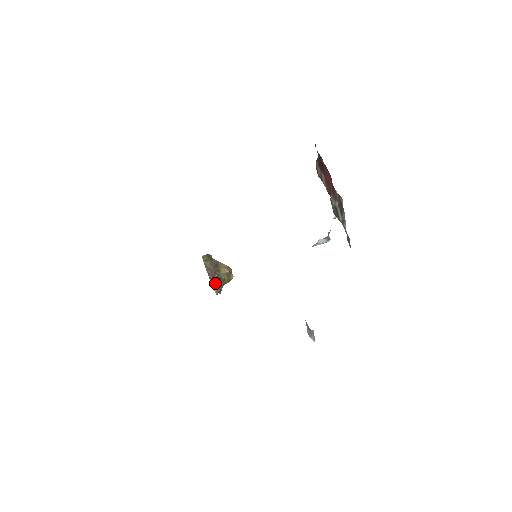
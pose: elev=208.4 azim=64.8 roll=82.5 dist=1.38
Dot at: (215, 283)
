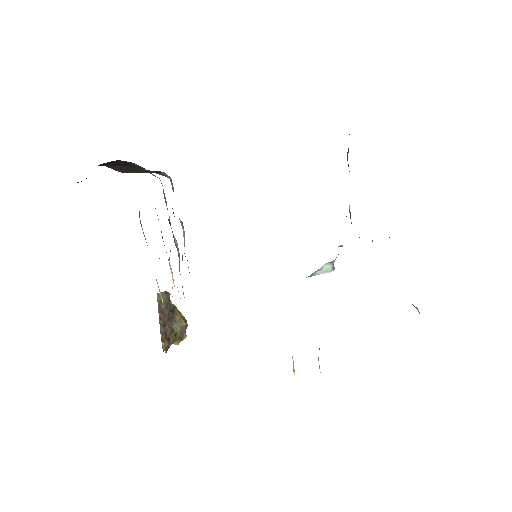
Dot at: (165, 334)
